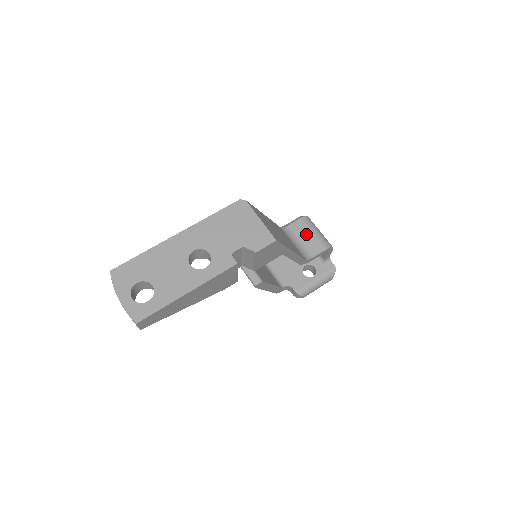
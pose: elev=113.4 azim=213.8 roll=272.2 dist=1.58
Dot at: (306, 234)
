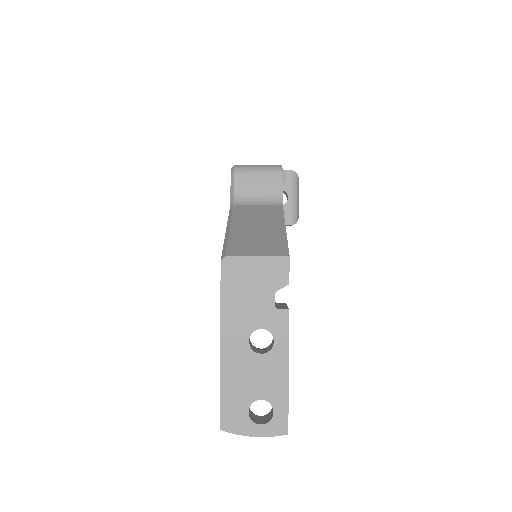
Dot at: (254, 184)
